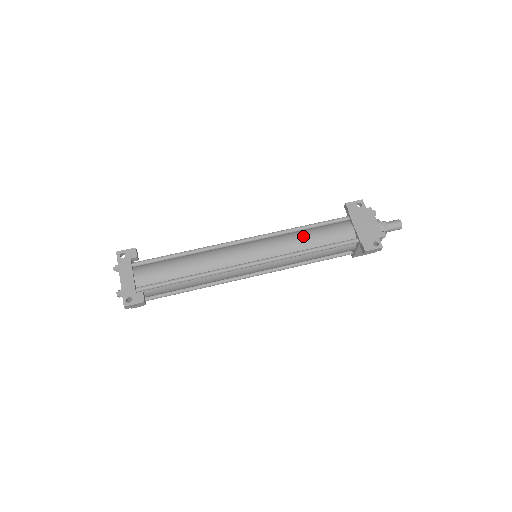
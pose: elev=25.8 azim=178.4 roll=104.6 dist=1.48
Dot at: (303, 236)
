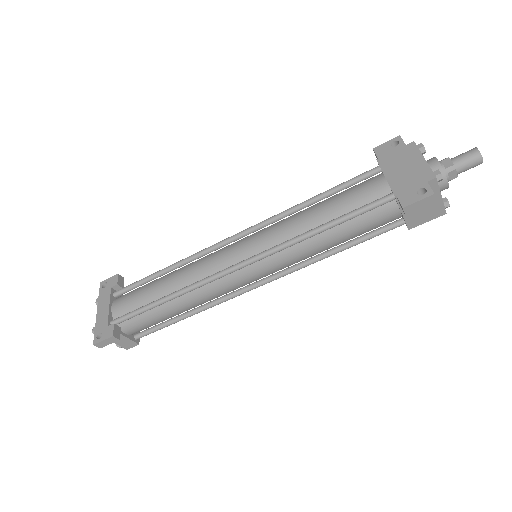
Dot at: (309, 211)
